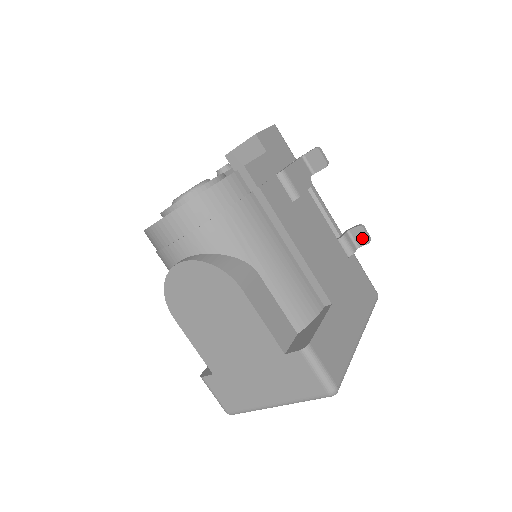
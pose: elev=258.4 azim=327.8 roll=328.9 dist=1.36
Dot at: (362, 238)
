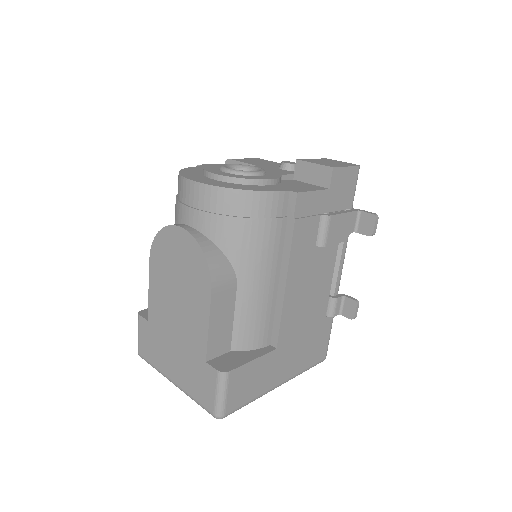
Dot at: (350, 311)
